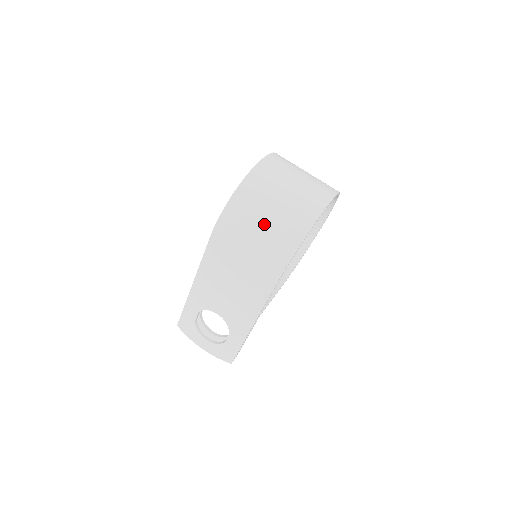
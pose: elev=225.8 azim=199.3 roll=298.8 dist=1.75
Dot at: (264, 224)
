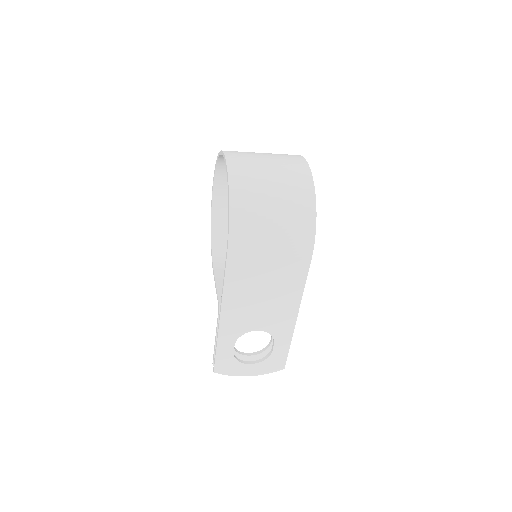
Dot at: (275, 213)
